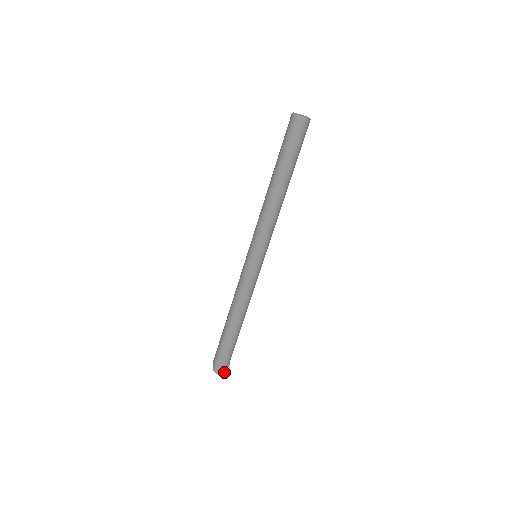
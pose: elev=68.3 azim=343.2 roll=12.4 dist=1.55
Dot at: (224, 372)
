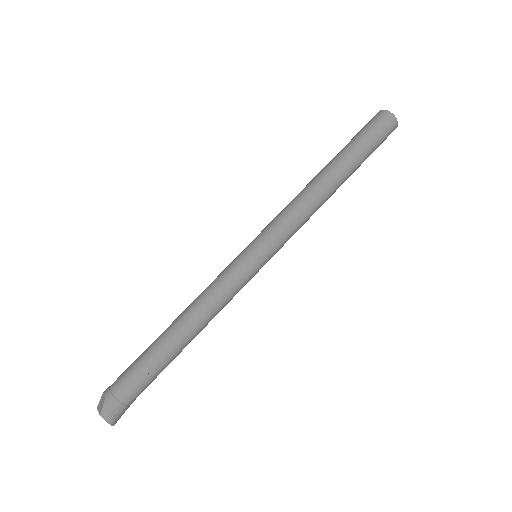
Dot at: (117, 420)
